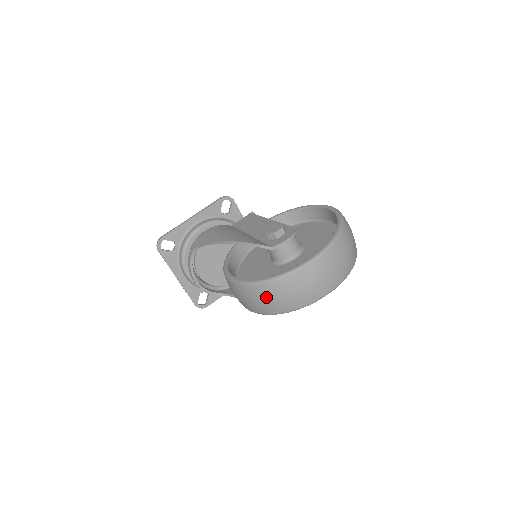
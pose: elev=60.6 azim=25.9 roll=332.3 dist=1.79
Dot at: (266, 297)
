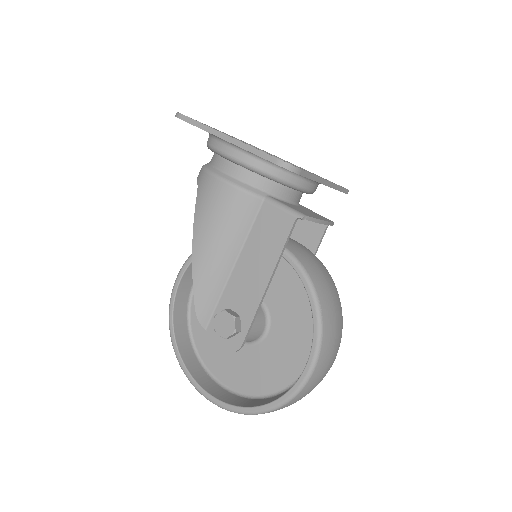
Dot at: occluded
